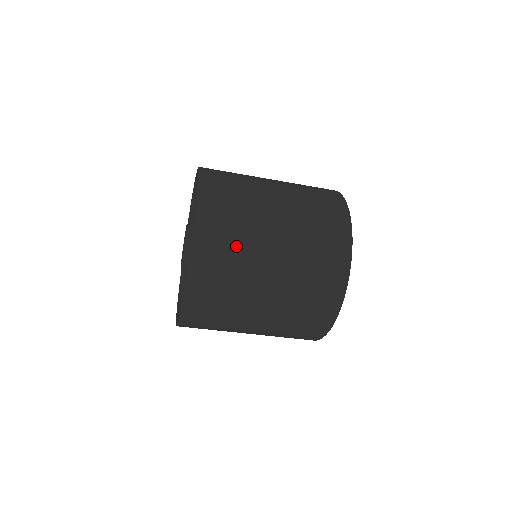
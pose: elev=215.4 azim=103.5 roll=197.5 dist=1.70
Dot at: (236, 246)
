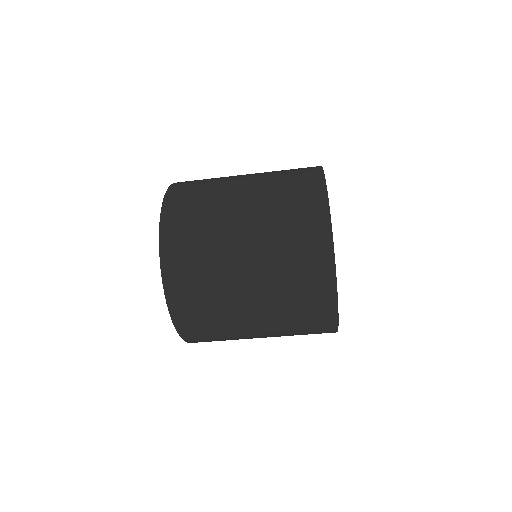
Dot at: (203, 236)
